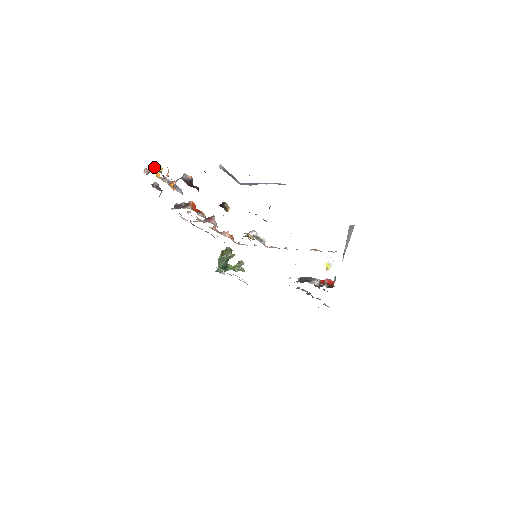
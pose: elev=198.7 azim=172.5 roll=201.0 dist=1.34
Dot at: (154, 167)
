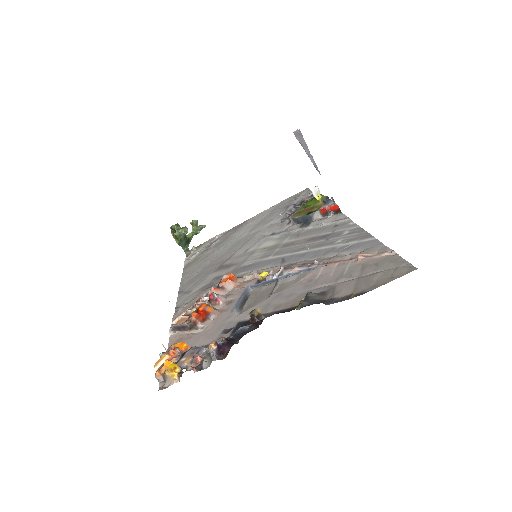
Dot at: (168, 374)
